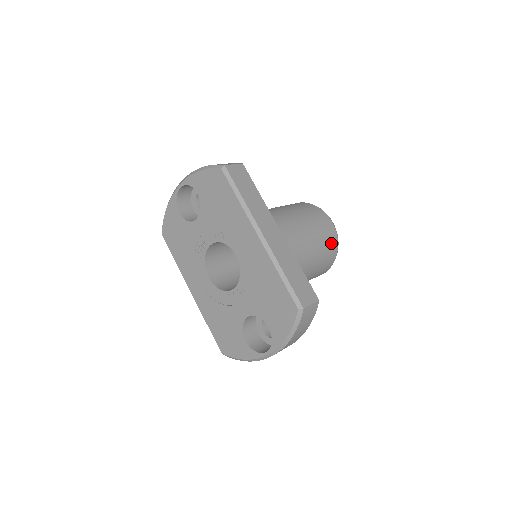
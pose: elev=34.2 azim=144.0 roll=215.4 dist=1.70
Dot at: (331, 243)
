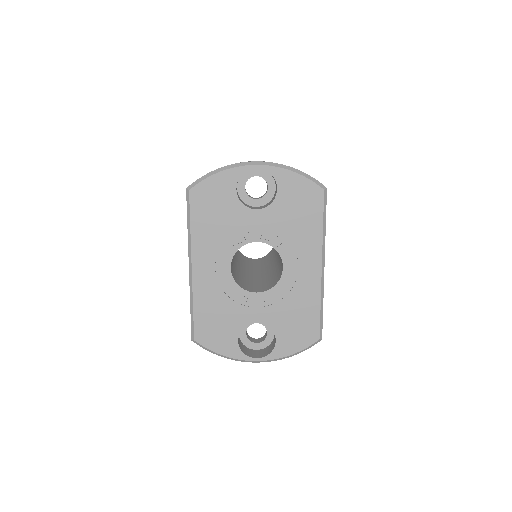
Dot at: occluded
